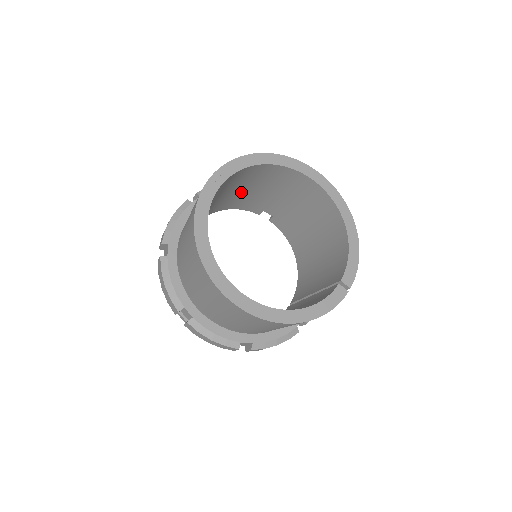
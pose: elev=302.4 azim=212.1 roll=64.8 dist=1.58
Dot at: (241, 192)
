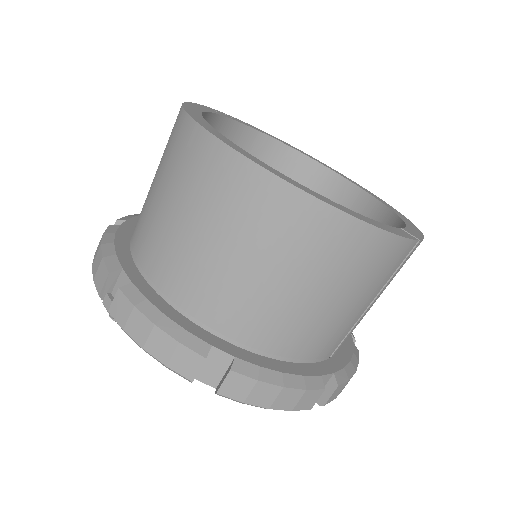
Dot at: occluded
